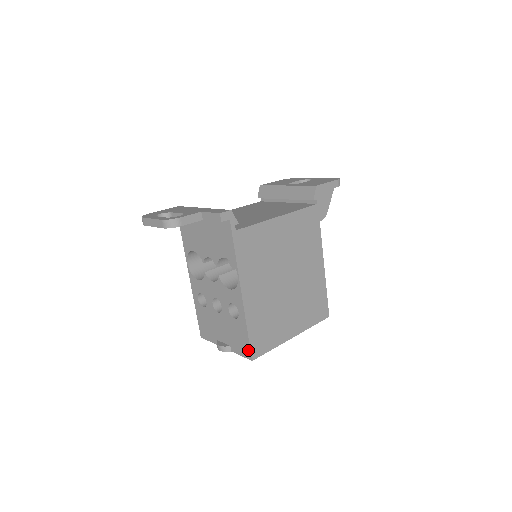
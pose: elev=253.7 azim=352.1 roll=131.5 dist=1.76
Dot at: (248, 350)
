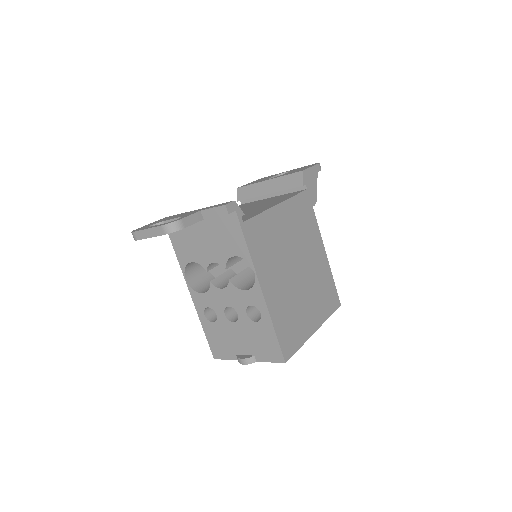
Dot at: (278, 352)
